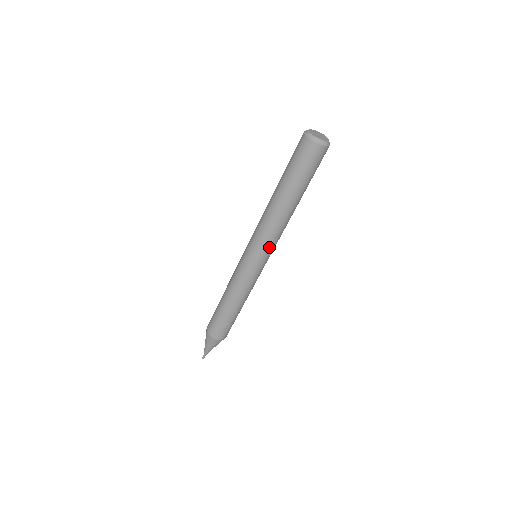
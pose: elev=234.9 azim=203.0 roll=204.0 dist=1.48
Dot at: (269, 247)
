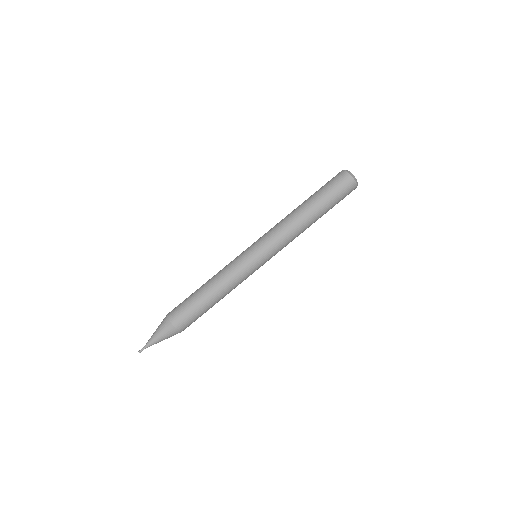
Dot at: (276, 248)
